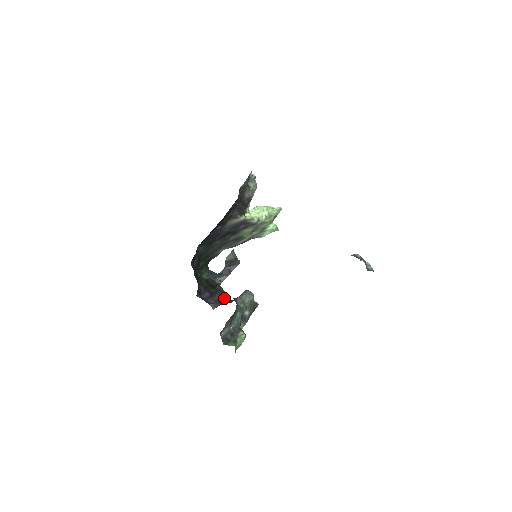
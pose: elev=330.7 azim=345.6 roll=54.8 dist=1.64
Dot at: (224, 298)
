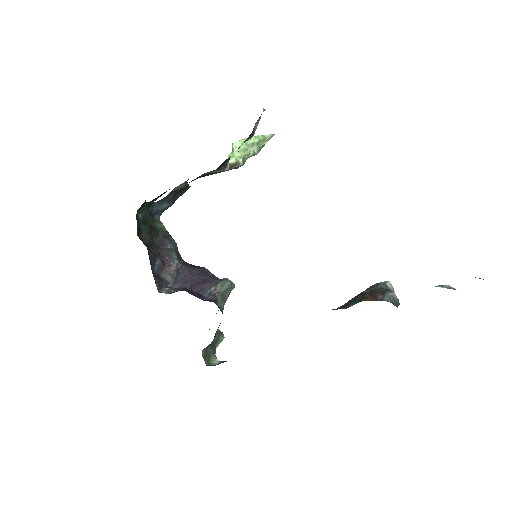
Dot at: (182, 267)
